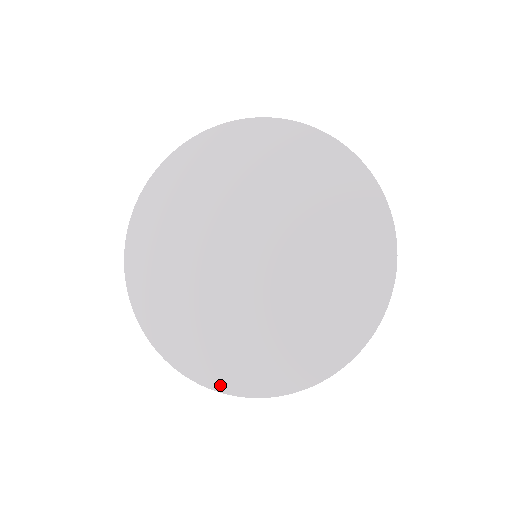
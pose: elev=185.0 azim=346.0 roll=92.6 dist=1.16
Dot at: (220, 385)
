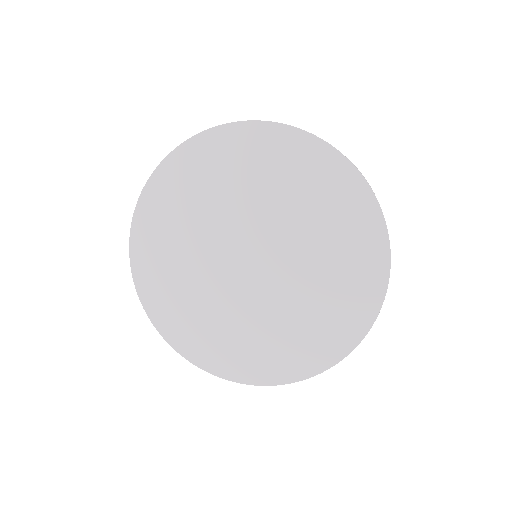
Dot at: (295, 376)
